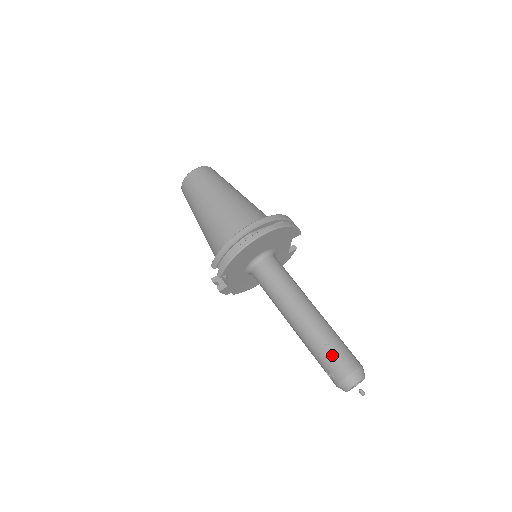
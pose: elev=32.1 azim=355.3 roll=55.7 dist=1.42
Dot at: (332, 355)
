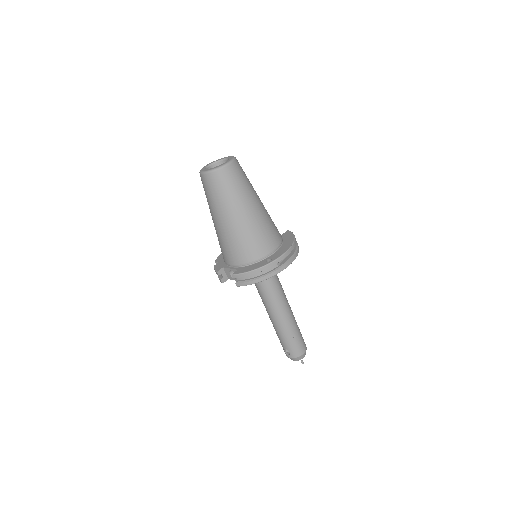
Dot at: (295, 343)
